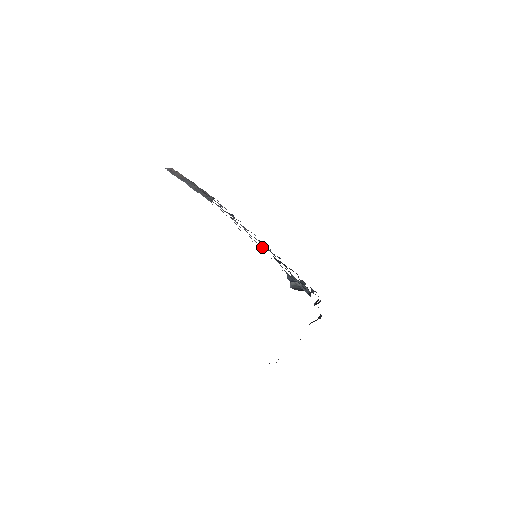
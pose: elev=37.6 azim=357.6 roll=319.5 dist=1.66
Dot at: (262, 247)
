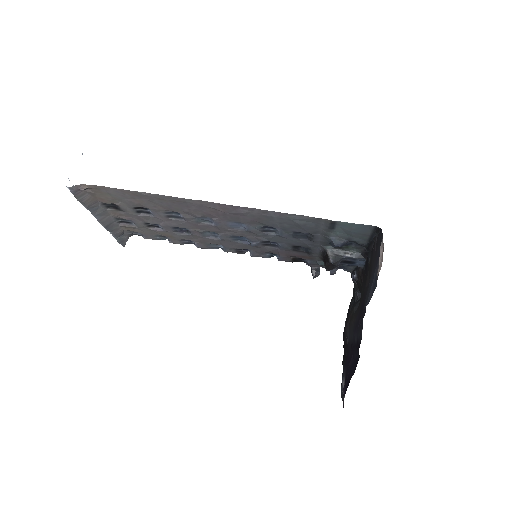
Dot at: (256, 242)
